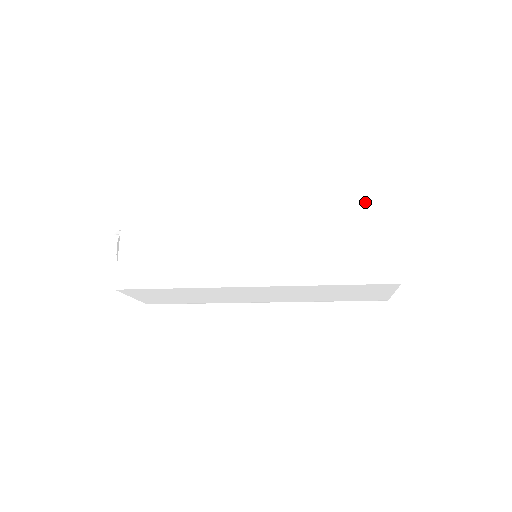
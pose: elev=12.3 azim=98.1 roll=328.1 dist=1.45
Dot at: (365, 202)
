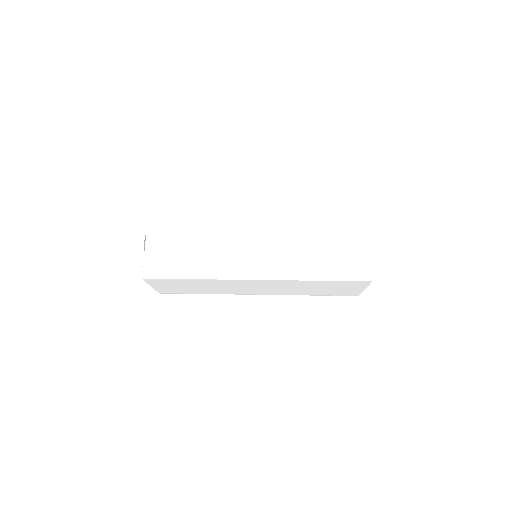
Dot at: (346, 217)
